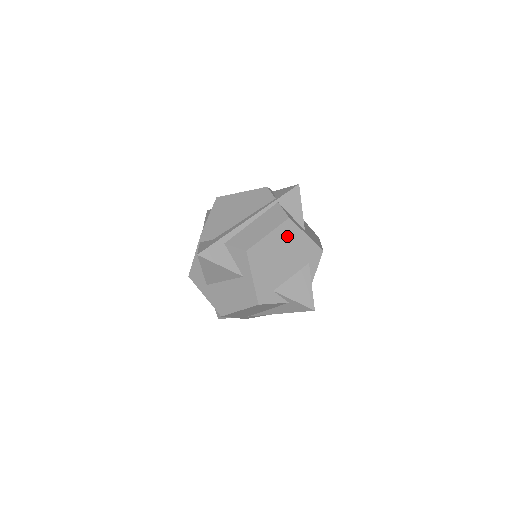
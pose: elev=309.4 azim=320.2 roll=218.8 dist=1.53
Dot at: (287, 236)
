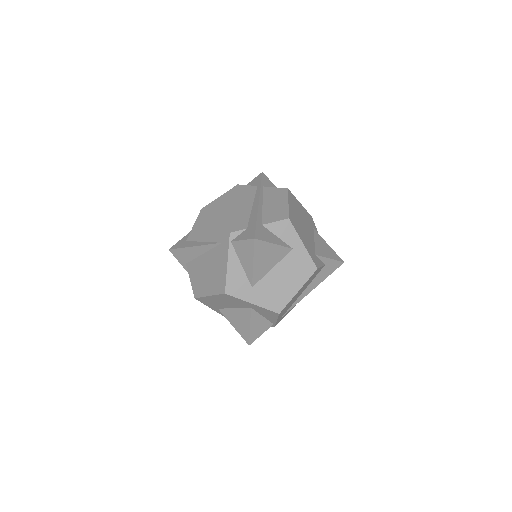
Dot at: (295, 205)
